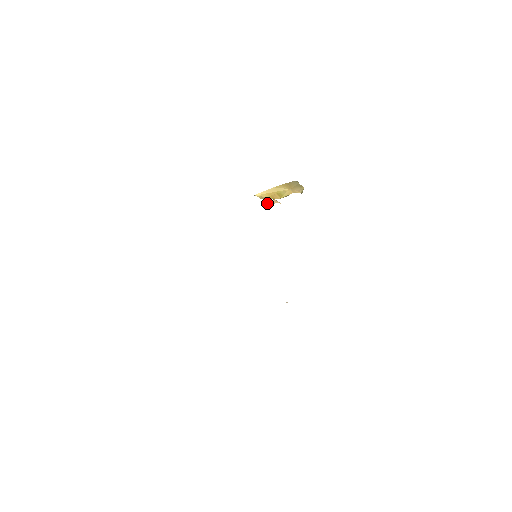
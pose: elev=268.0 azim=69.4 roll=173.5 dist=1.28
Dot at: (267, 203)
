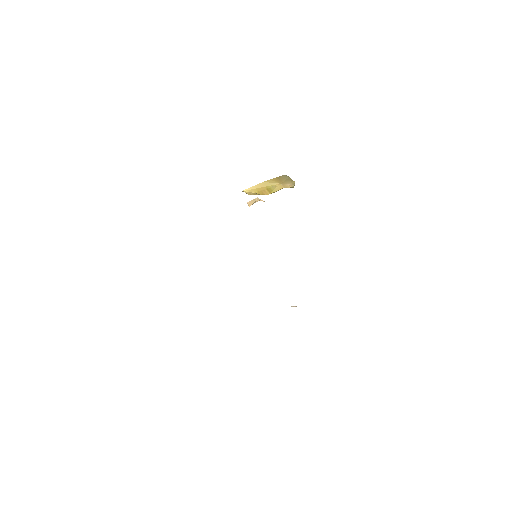
Dot at: (249, 201)
